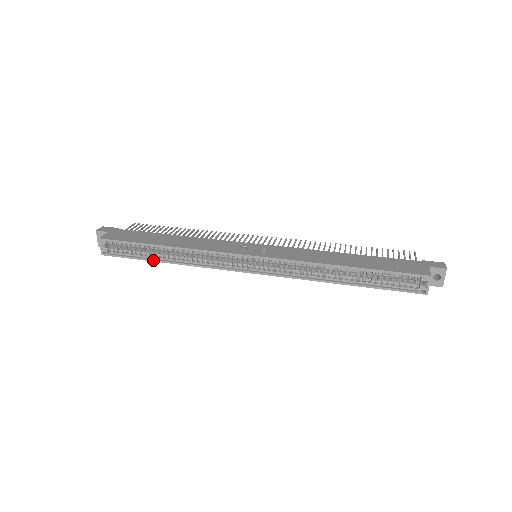
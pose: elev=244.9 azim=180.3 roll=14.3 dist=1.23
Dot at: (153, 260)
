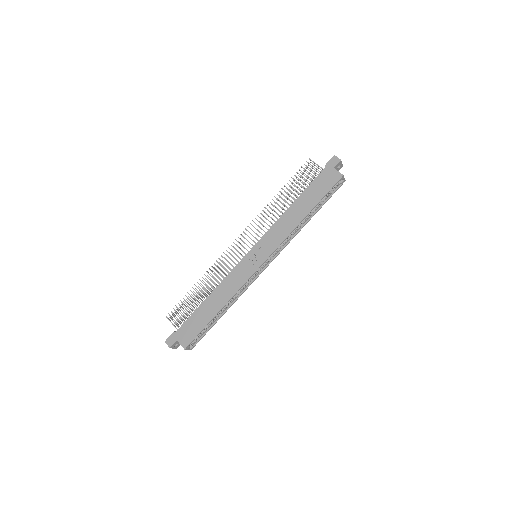
Dot at: occluded
